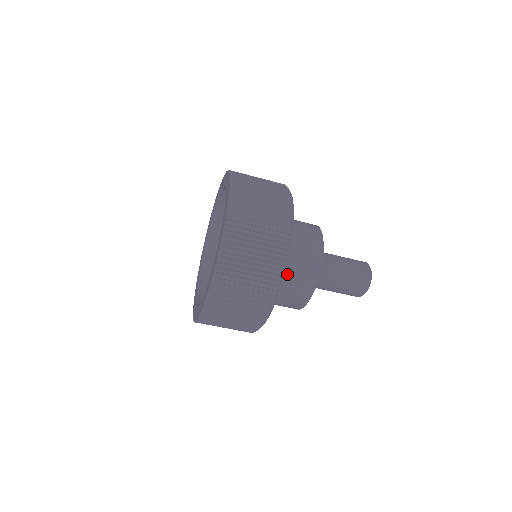
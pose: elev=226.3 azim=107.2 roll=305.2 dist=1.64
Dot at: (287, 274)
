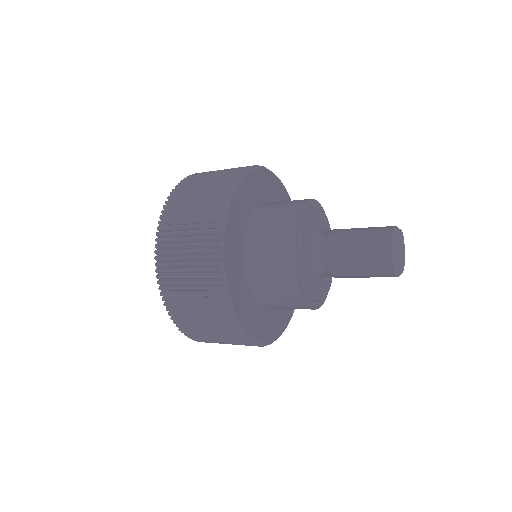
Dot at: (259, 276)
